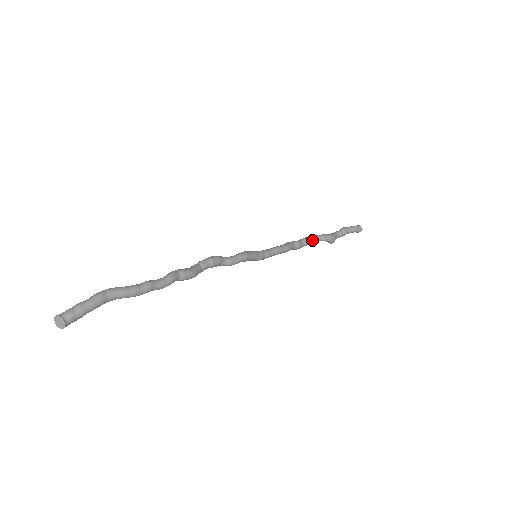
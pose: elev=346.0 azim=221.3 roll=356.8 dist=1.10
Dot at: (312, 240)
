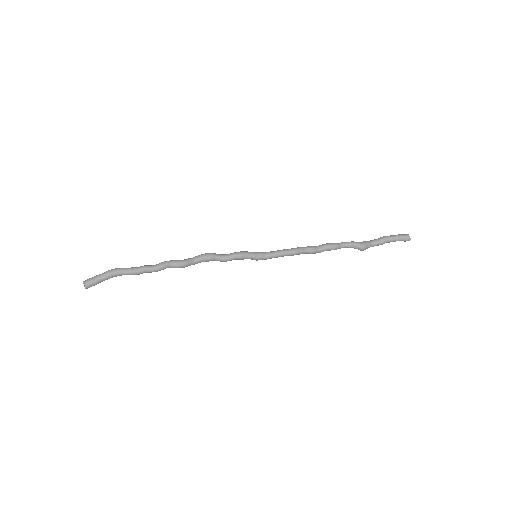
Dot at: (331, 246)
